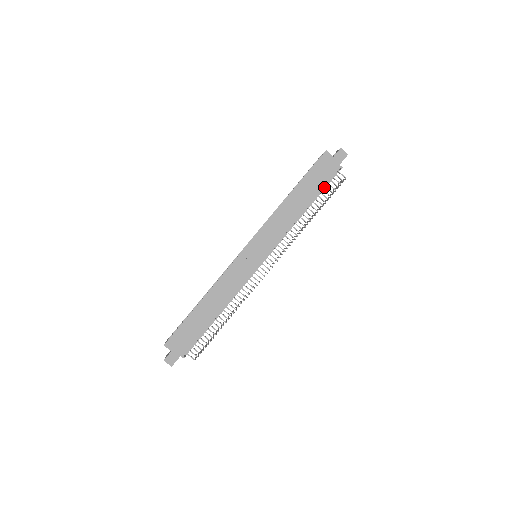
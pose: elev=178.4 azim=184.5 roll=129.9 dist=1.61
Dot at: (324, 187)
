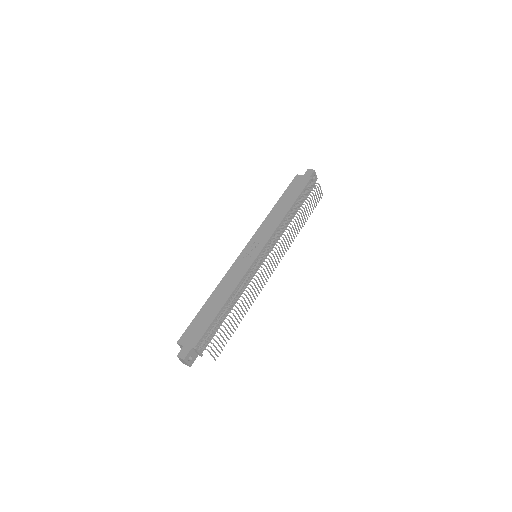
Dot at: occluded
